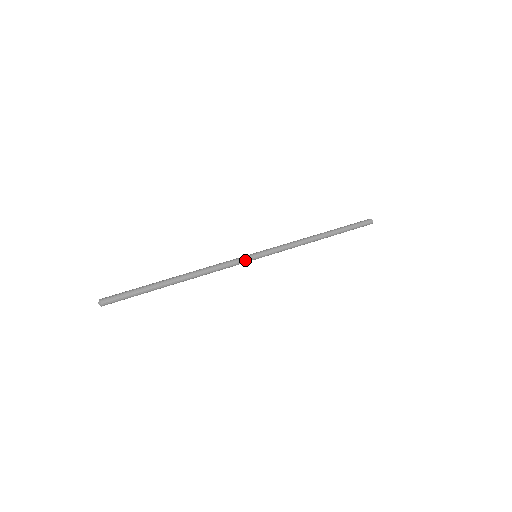
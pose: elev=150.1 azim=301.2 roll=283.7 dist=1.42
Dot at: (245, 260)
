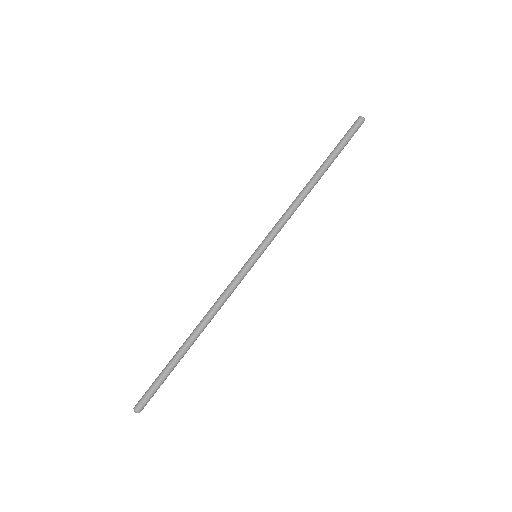
Dot at: (248, 271)
